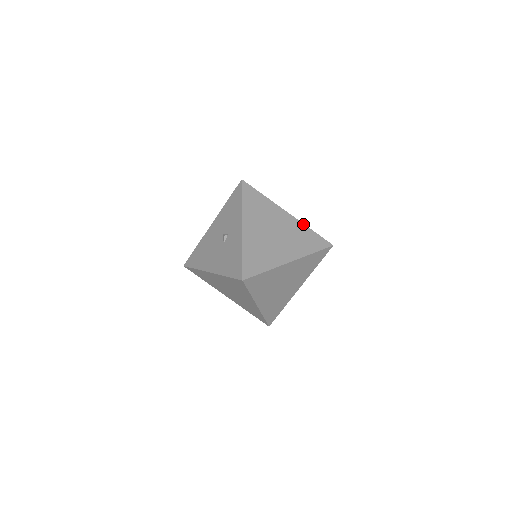
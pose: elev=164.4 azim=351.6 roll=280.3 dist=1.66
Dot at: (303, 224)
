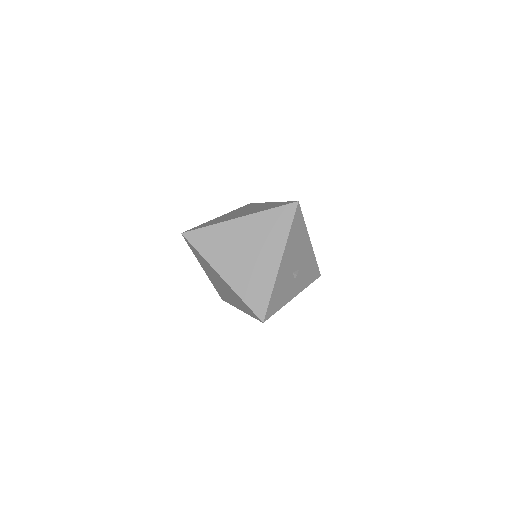
Dot at: (279, 202)
